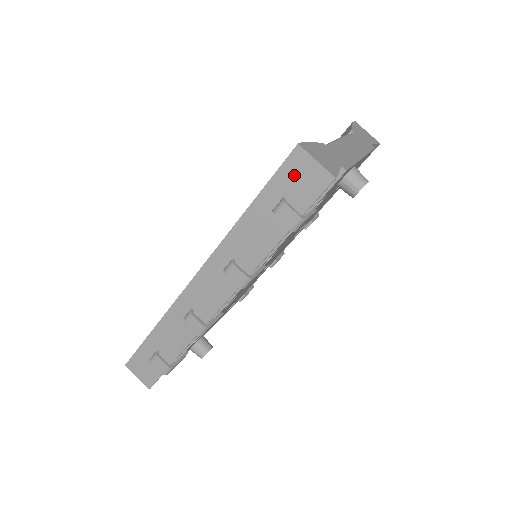
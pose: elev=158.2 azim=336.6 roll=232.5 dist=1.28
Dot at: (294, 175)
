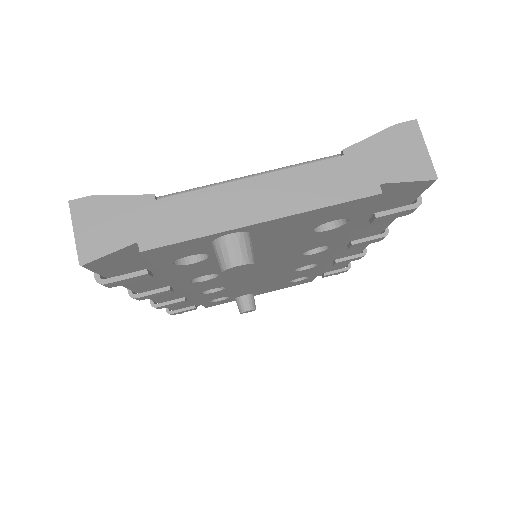
Dot at: occluded
